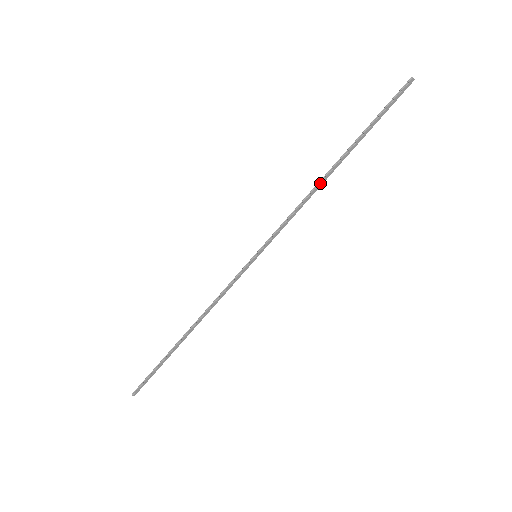
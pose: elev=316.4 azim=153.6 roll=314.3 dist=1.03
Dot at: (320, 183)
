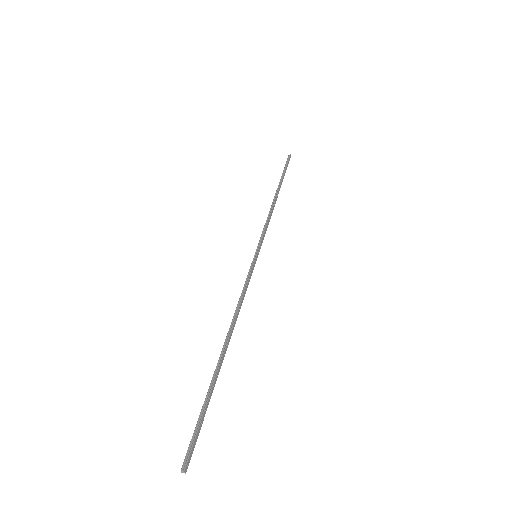
Dot at: (274, 203)
